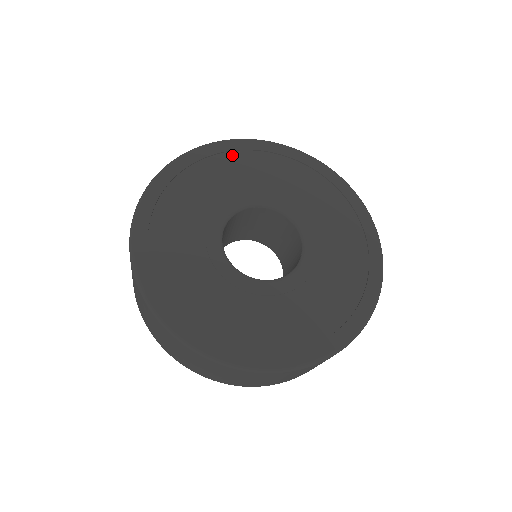
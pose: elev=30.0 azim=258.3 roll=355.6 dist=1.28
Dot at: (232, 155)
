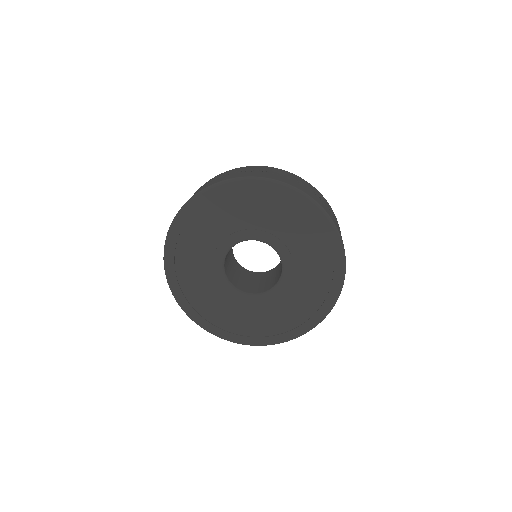
Dot at: (221, 199)
